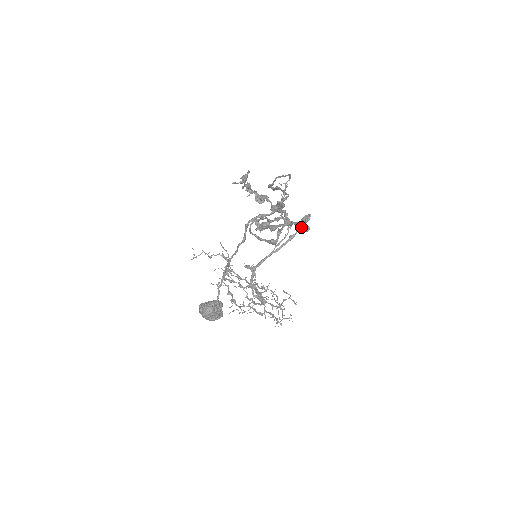
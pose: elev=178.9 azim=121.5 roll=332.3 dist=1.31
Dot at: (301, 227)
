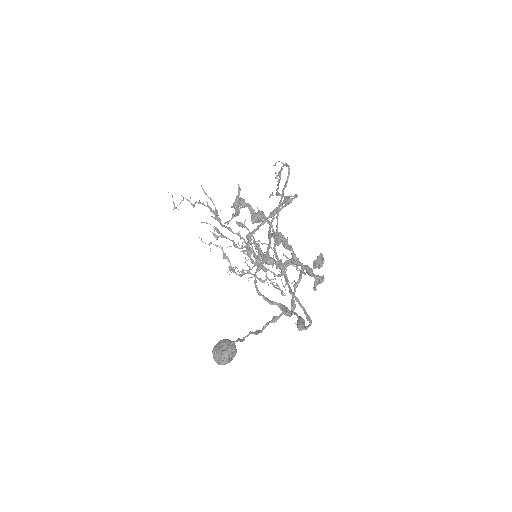
Dot at: (315, 282)
